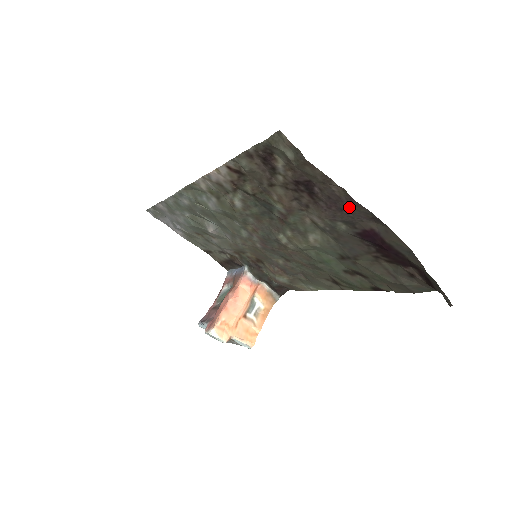
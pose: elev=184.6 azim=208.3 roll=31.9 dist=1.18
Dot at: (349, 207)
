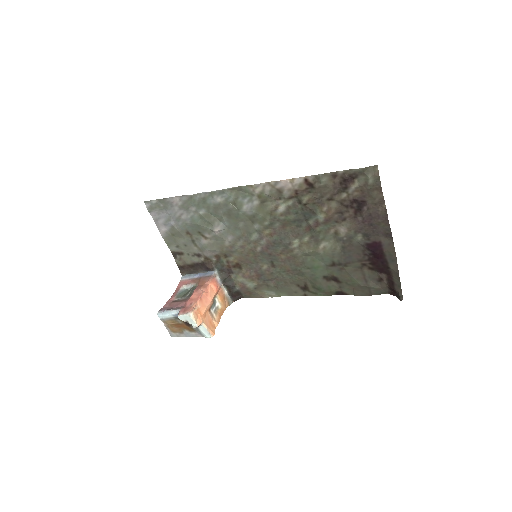
Dot at: (379, 223)
